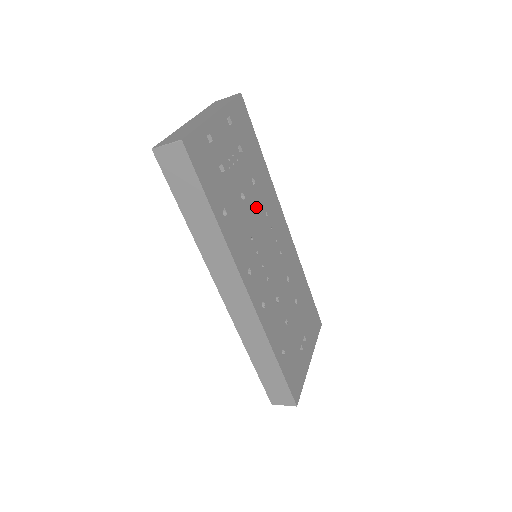
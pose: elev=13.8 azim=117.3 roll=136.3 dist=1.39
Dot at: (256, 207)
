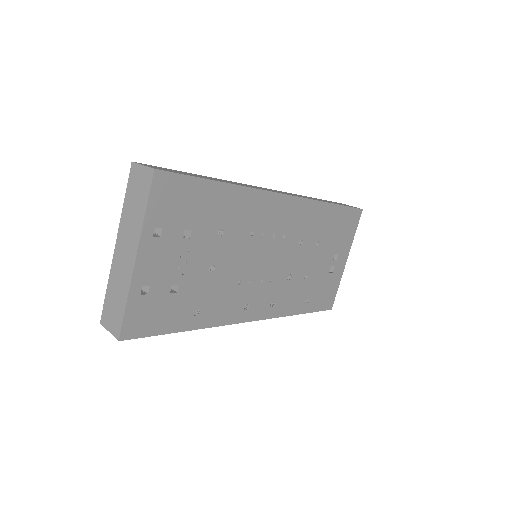
Dot at: (234, 249)
